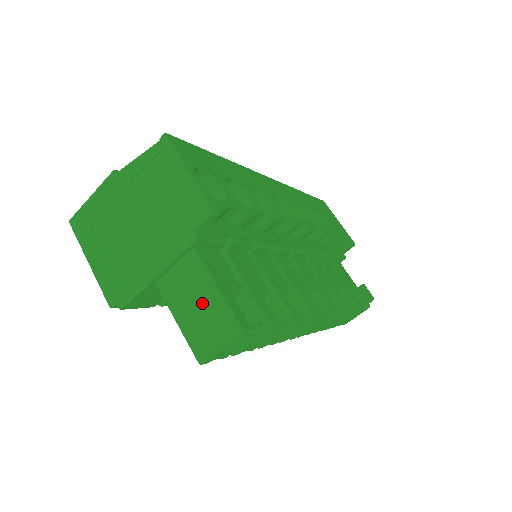
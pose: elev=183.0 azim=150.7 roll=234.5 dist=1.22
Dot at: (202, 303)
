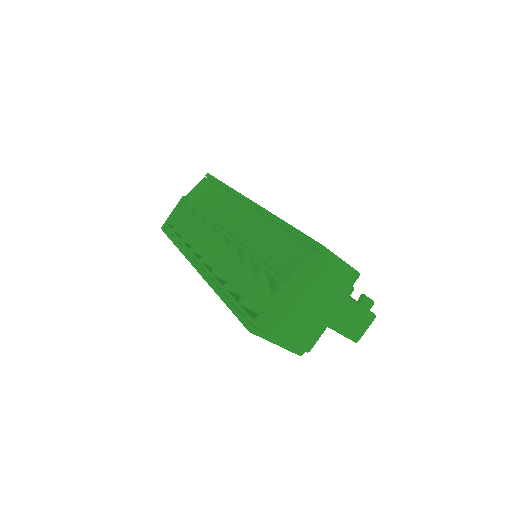
Dot at: (355, 317)
